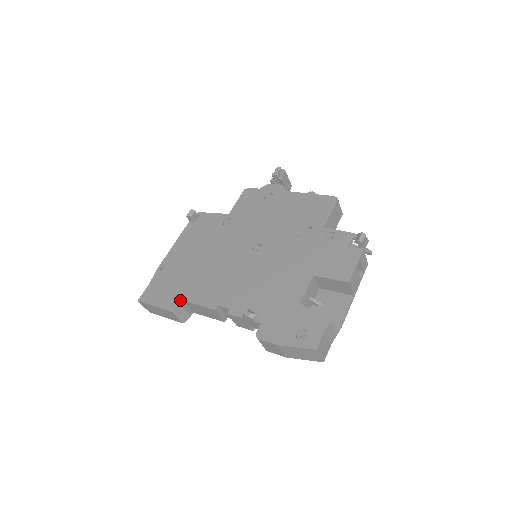
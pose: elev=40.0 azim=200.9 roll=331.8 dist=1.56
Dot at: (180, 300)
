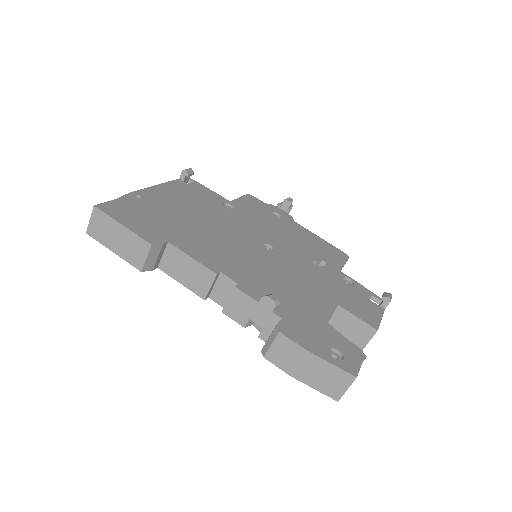
Dot at: (165, 239)
